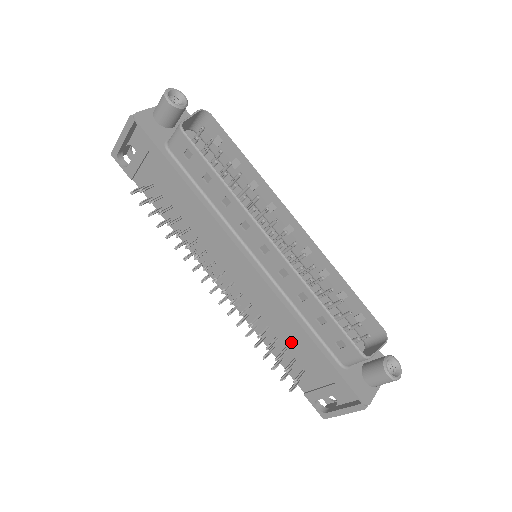
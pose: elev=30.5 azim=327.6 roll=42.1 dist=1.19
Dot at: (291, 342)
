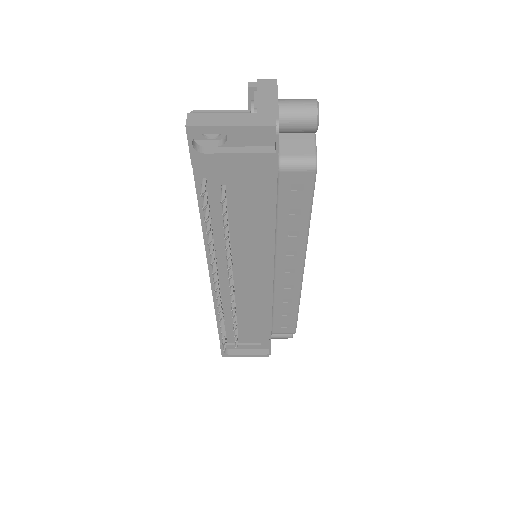
Dot at: (247, 321)
